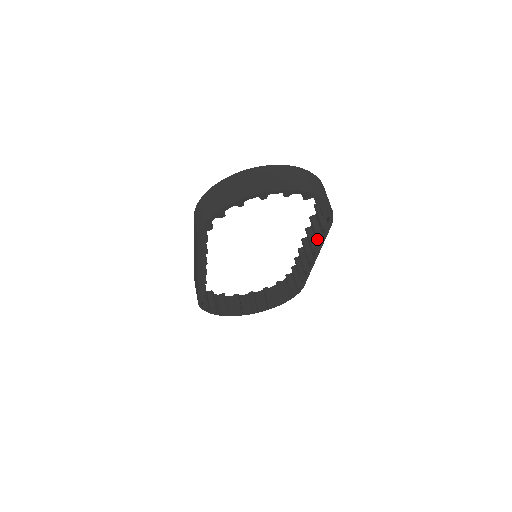
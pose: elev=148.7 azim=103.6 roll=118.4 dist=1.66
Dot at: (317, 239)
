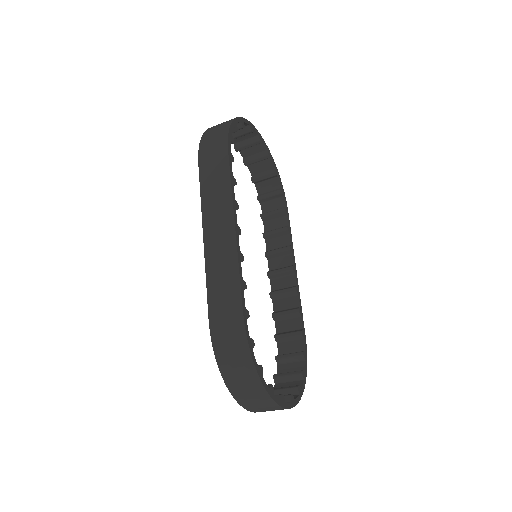
Dot at: (287, 228)
